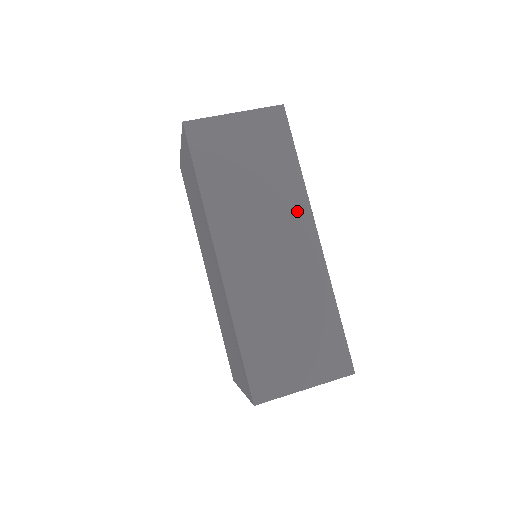
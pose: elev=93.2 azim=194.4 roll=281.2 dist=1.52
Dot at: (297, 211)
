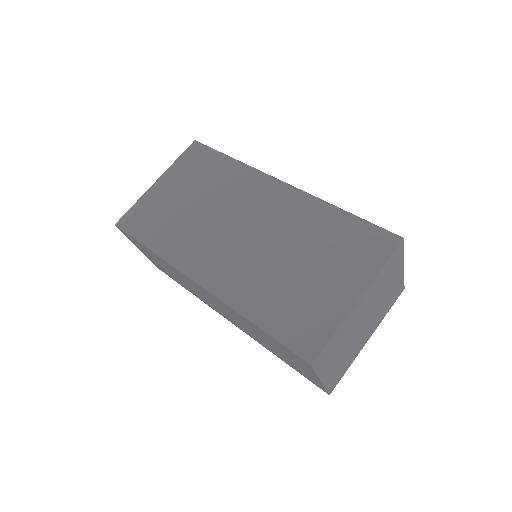
Dot at: occluded
